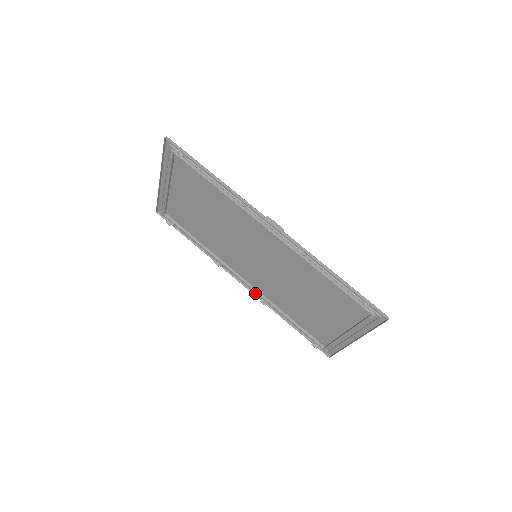
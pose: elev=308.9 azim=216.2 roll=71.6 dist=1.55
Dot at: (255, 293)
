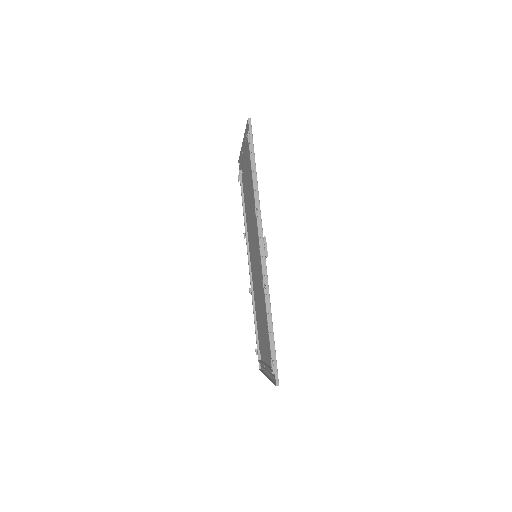
Dot at: occluded
